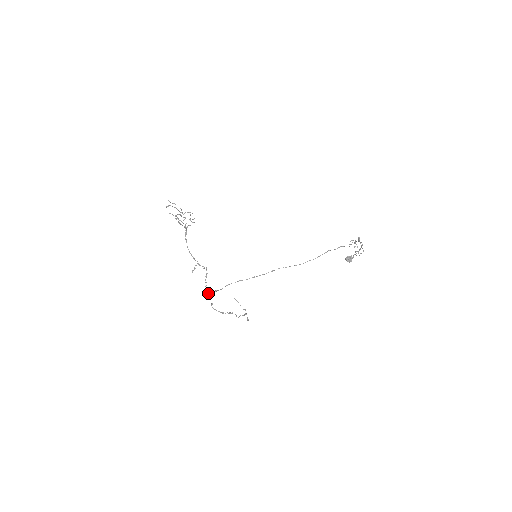
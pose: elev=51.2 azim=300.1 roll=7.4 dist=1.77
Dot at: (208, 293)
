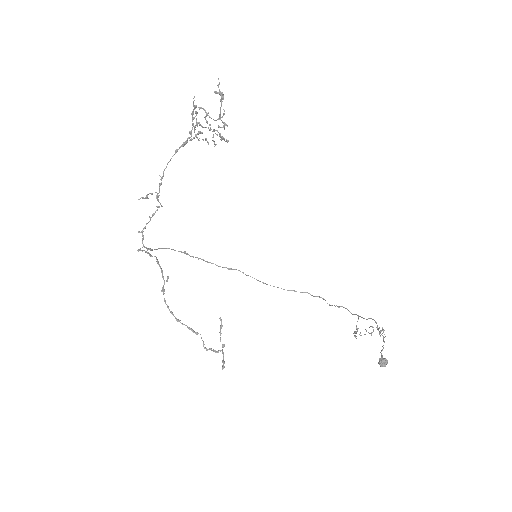
Dot at: (158, 261)
